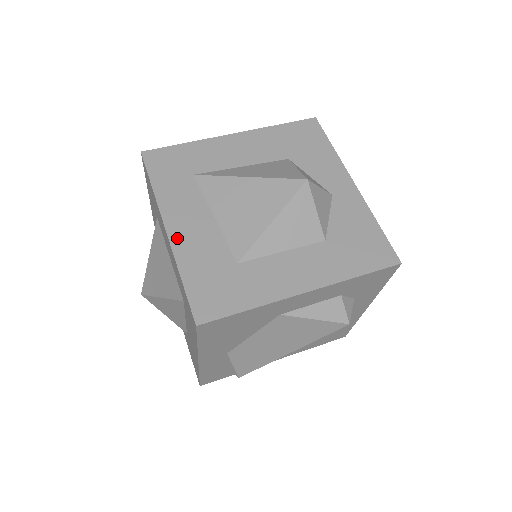
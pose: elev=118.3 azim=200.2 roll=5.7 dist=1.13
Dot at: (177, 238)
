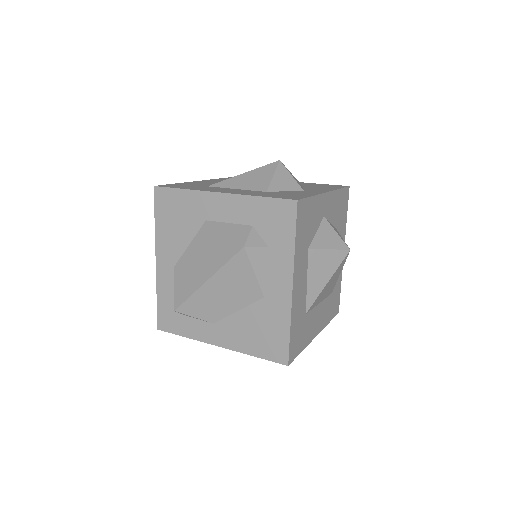
Dot at: occluded
